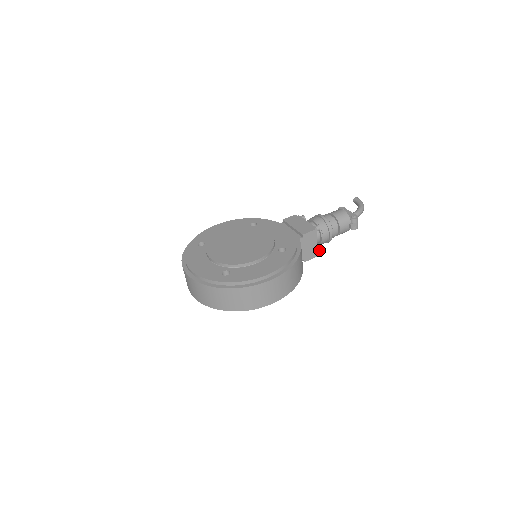
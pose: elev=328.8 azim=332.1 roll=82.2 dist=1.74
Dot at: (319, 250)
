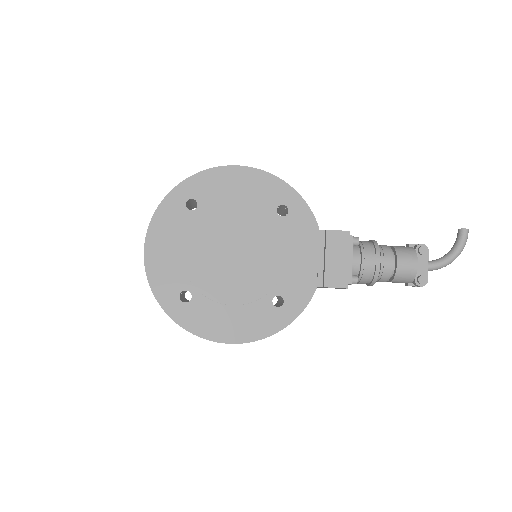
Dot at: occluded
